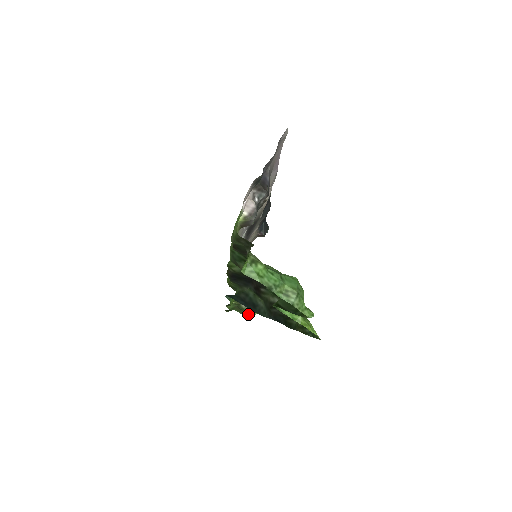
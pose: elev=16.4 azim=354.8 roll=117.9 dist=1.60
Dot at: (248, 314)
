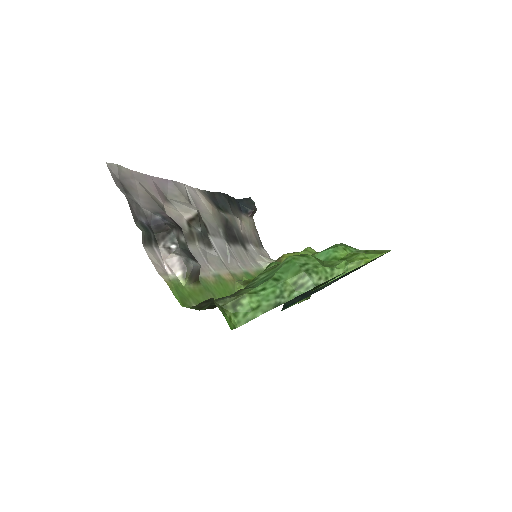
Dot at: occluded
